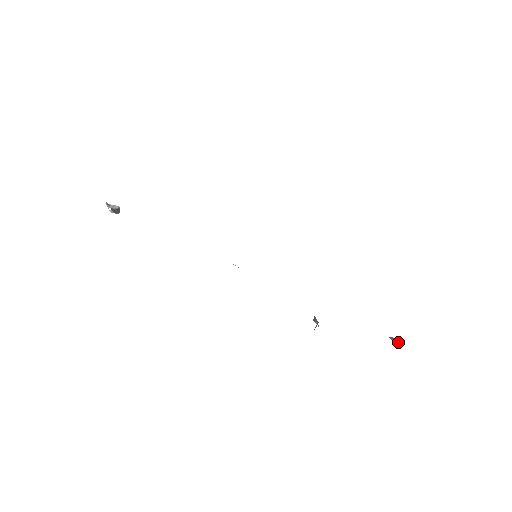
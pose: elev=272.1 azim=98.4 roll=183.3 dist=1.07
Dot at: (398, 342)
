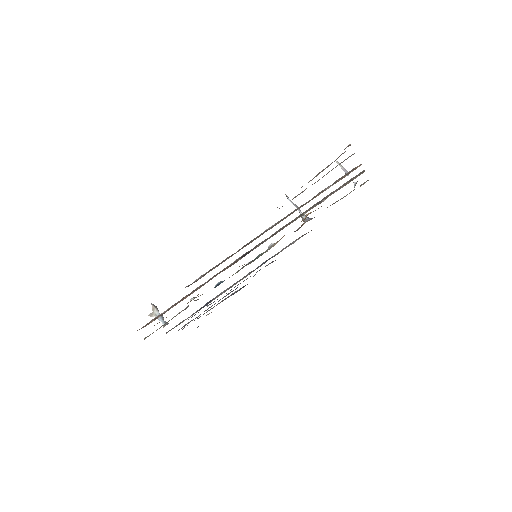
Dot at: (348, 175)
